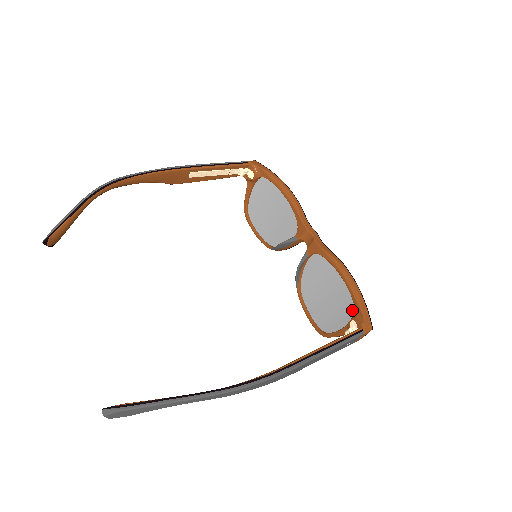
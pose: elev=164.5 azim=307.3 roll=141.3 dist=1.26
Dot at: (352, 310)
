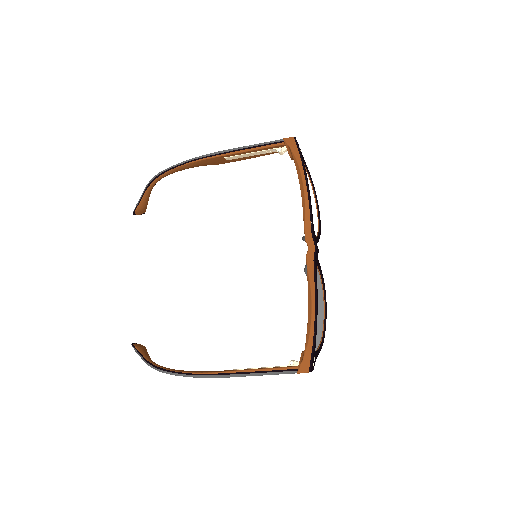
Dot at: occluded
